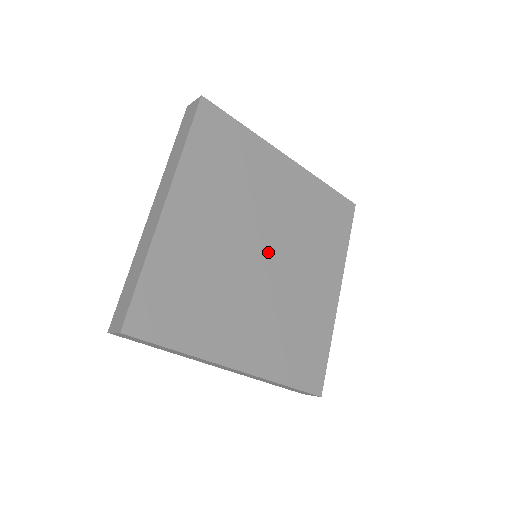
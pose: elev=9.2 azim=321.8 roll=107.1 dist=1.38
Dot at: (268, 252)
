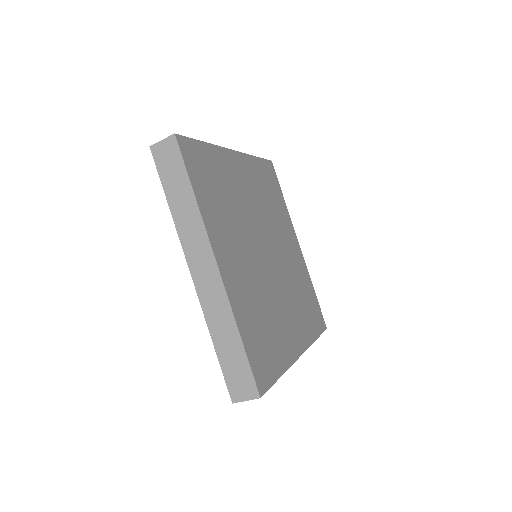
Dot at: (270, 255)
